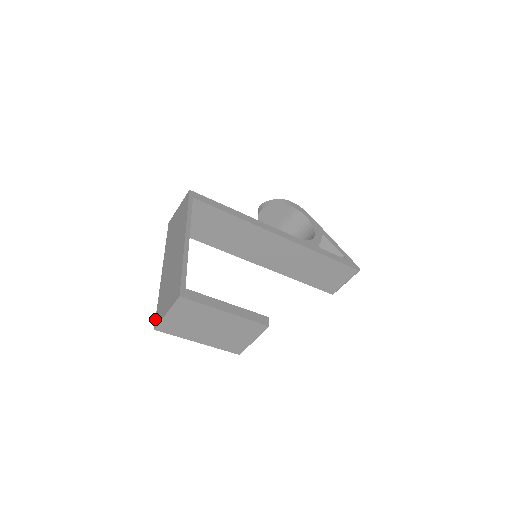
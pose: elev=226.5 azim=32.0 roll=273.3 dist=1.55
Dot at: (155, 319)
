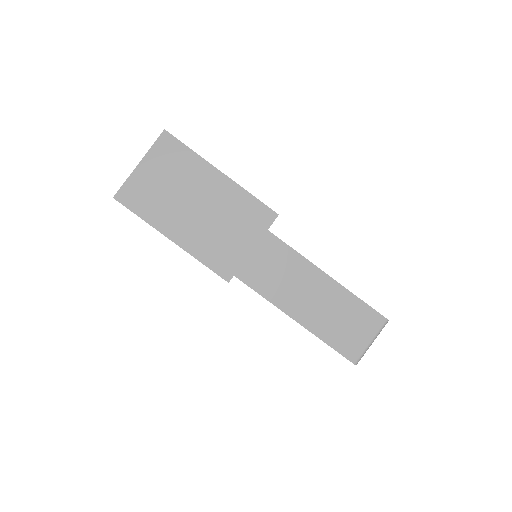
Dot at: occluded
